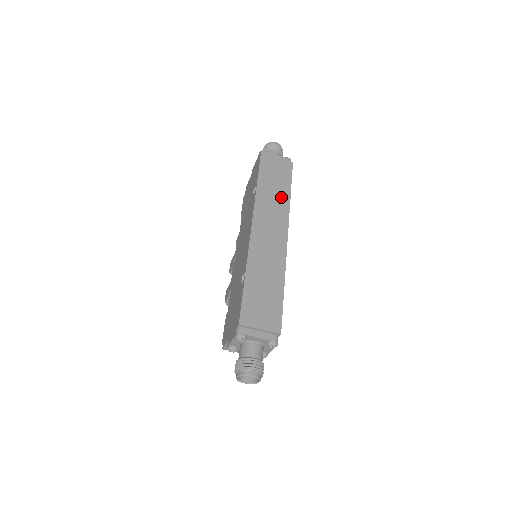
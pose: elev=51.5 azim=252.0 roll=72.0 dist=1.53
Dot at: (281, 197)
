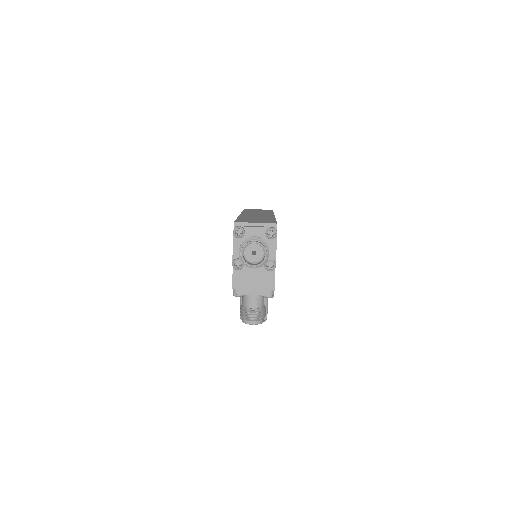
Dot at: (265, 212)
